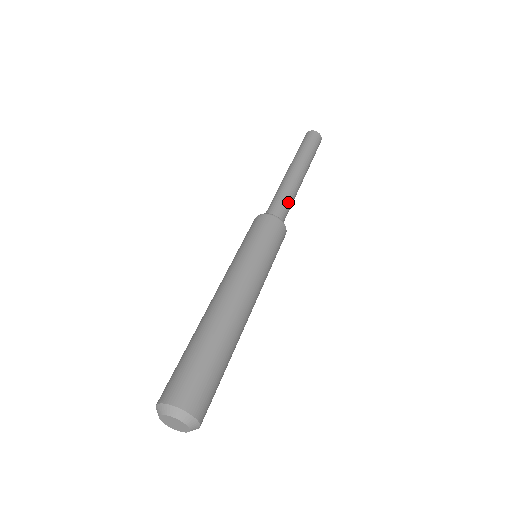
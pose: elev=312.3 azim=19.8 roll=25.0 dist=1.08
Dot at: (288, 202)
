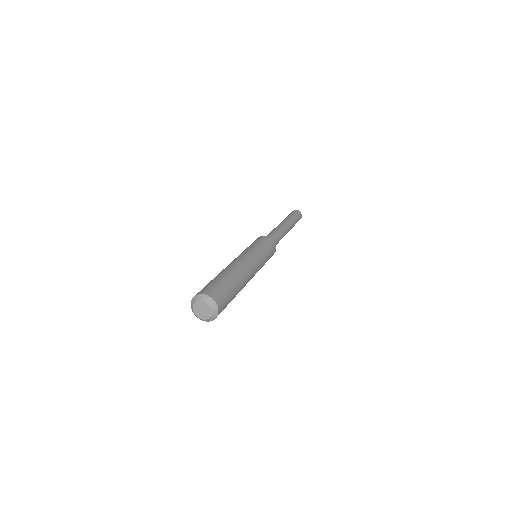
Dot at: (279, 240)
